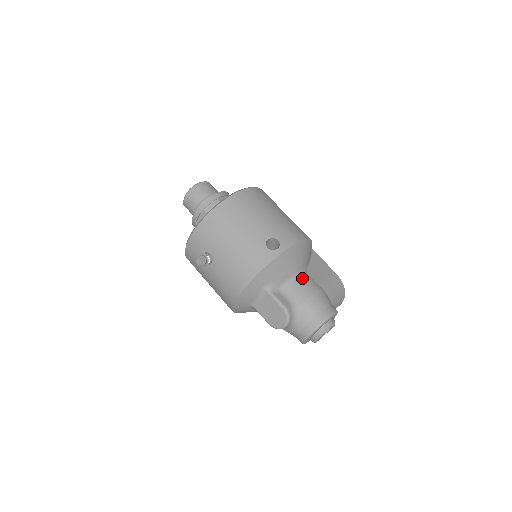
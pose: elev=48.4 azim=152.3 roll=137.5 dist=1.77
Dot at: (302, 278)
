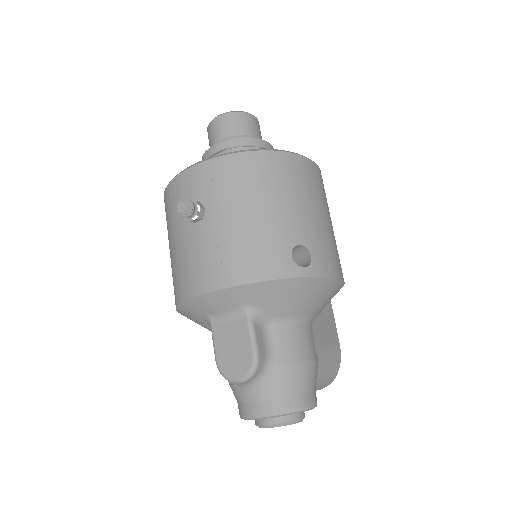
Dot at: (303, 329)
